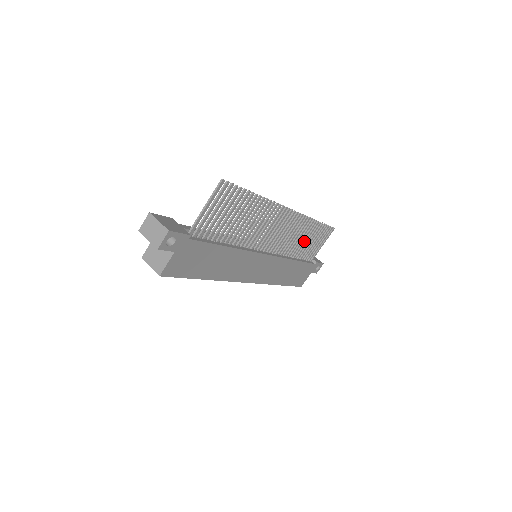
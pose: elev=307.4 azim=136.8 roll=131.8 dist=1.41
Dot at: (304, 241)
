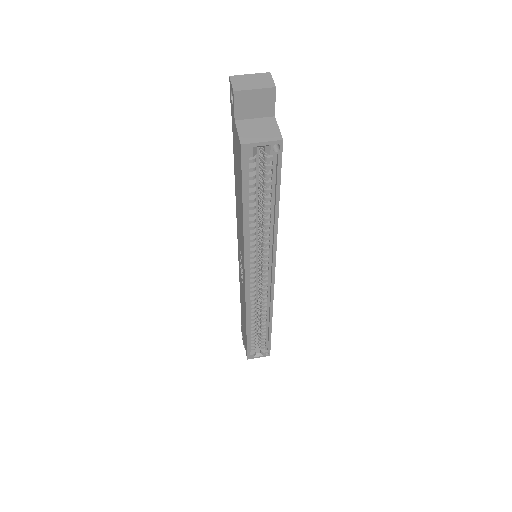
Dot at: occluded
